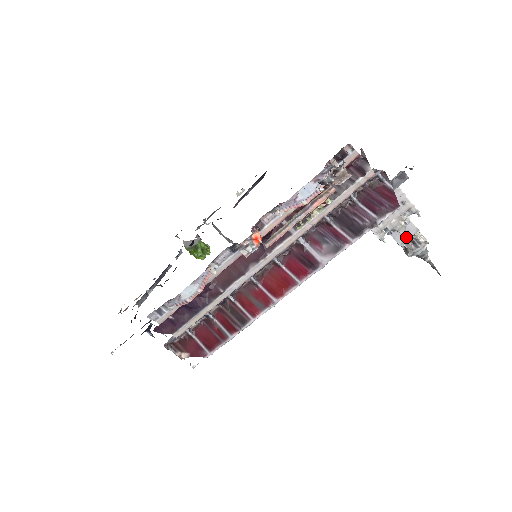
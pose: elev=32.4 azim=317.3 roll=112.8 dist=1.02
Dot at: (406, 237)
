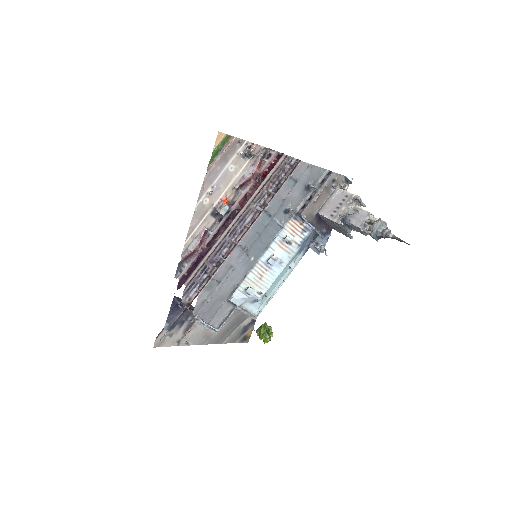
Dot at: (362, 220)
